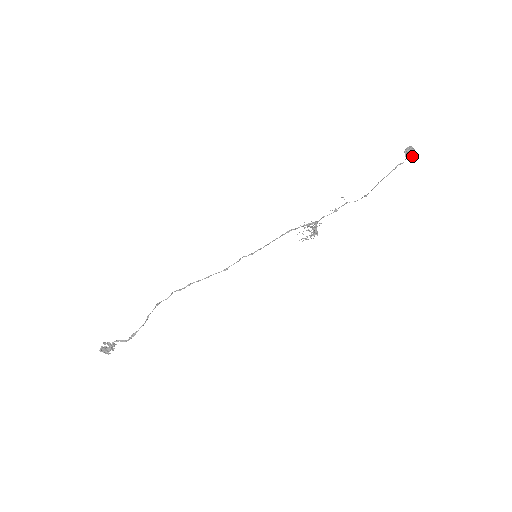
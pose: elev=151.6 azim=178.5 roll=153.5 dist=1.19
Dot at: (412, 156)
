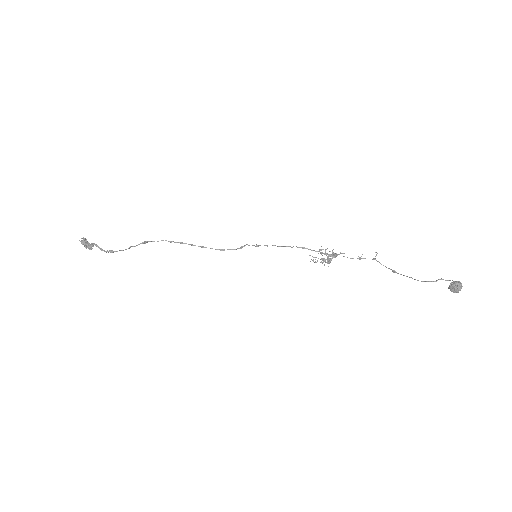
Dot at: (454, 292)
